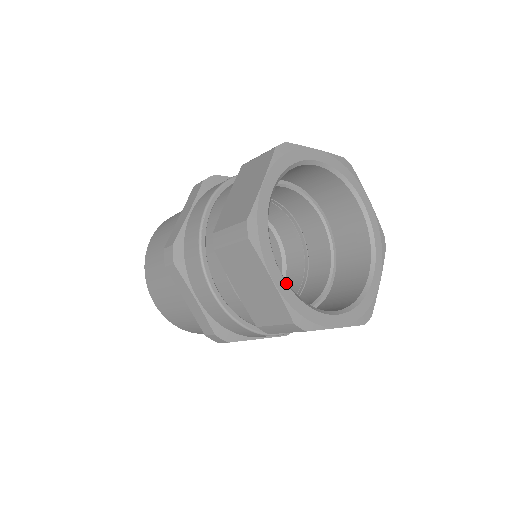
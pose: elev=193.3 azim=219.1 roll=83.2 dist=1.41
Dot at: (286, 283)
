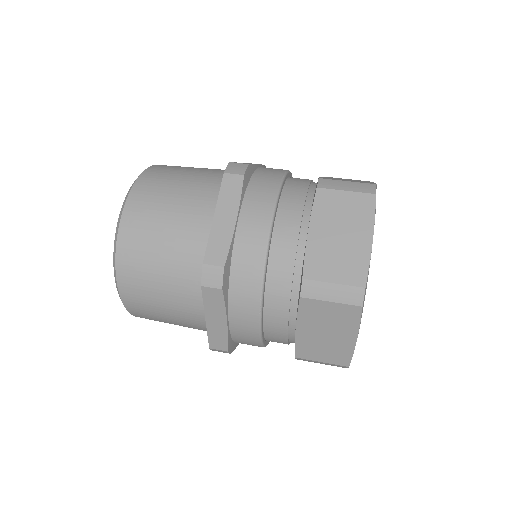
Dot at: occluded
